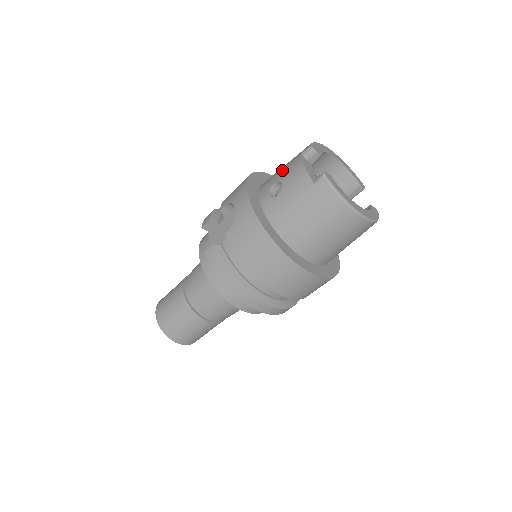
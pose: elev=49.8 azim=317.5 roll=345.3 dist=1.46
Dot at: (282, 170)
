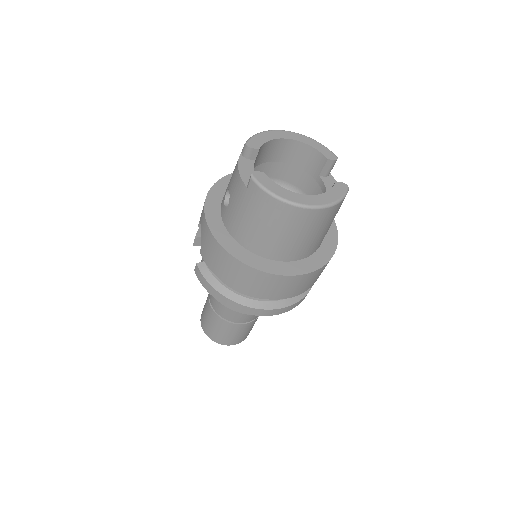
Dot at: occluded
